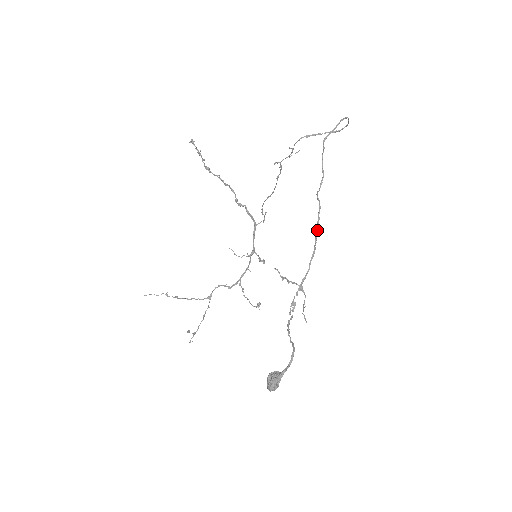
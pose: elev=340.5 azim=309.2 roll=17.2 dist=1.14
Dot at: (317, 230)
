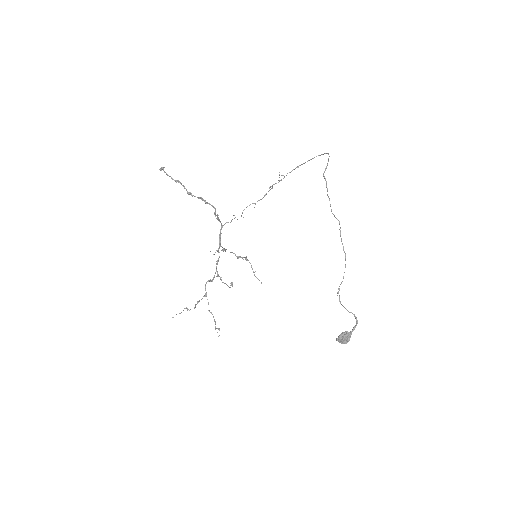
Dot at: occluded
